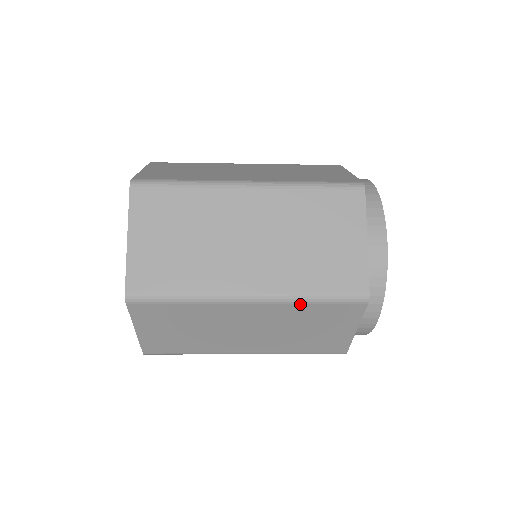
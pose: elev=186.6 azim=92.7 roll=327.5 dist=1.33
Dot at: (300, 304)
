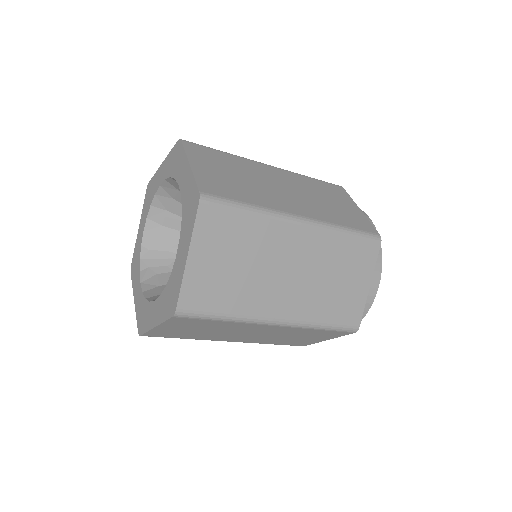
Dot at: (310, 329)
